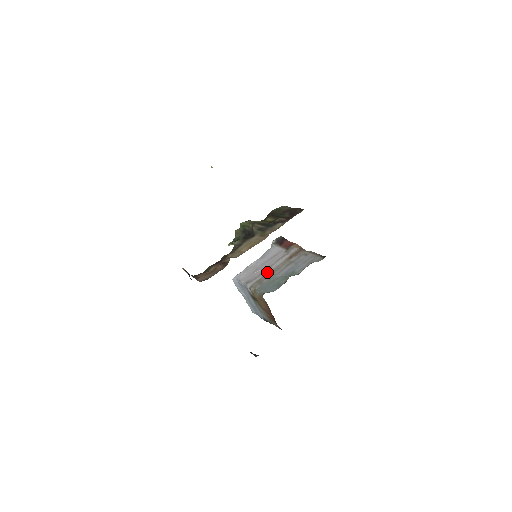
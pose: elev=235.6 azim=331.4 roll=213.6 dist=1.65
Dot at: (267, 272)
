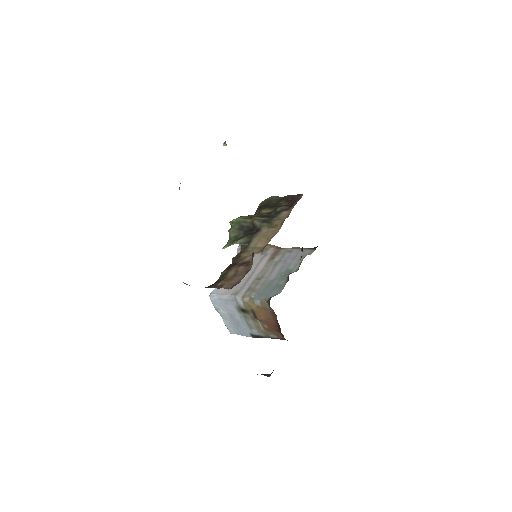
Dot at: (253, 278)
